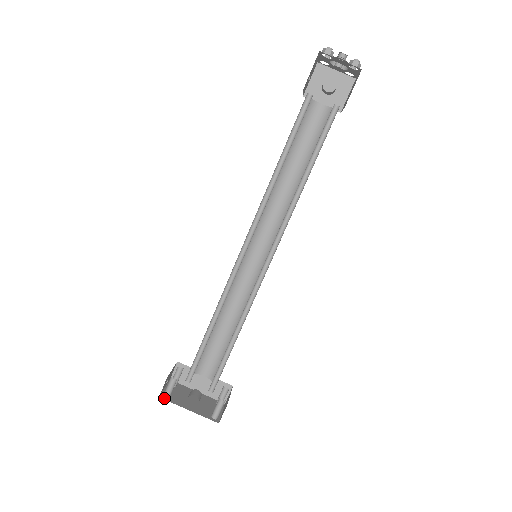
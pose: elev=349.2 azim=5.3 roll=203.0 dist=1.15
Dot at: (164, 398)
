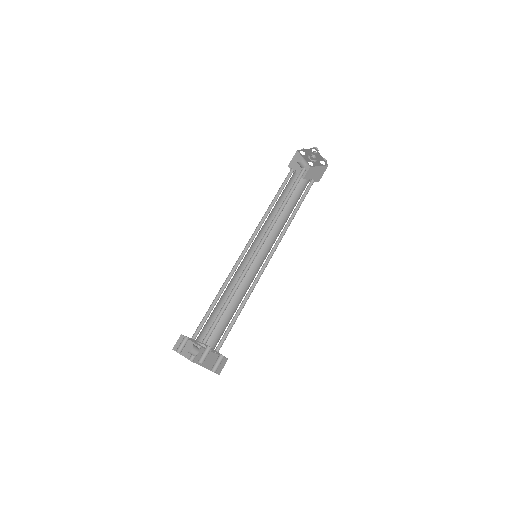
Dot at: occluded
